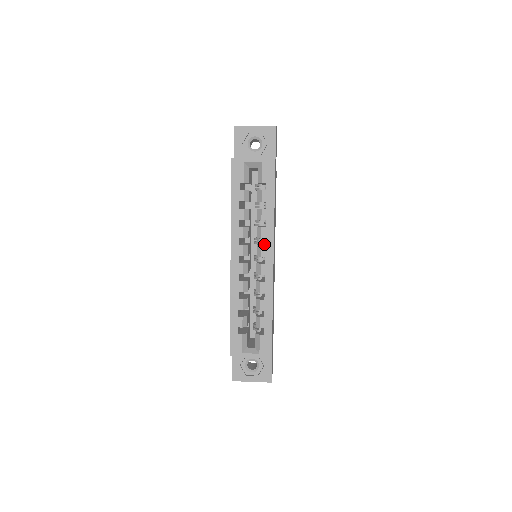
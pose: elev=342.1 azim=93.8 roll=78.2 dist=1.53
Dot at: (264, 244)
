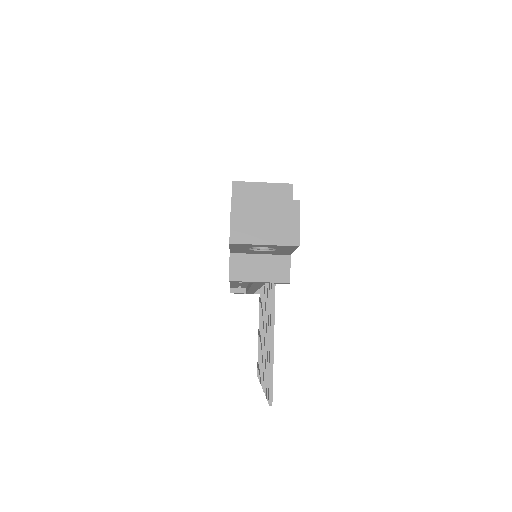
Dot at: occluded
